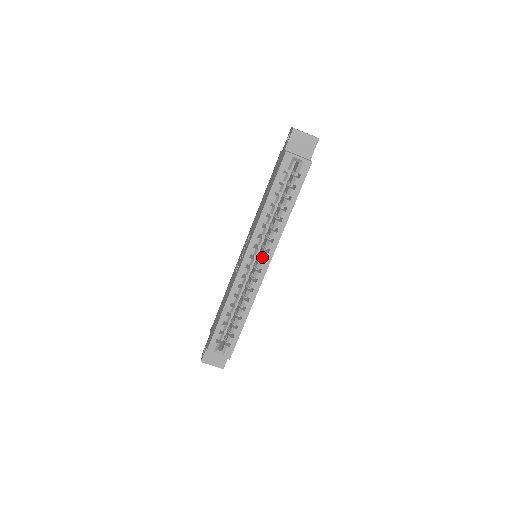
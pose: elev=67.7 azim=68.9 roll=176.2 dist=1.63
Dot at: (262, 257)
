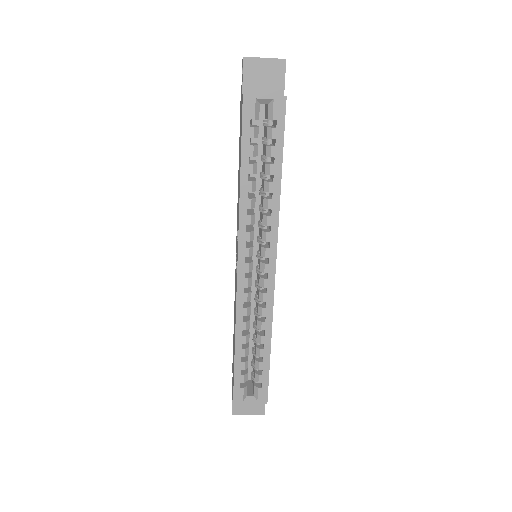
Dot at: (262, 256)
